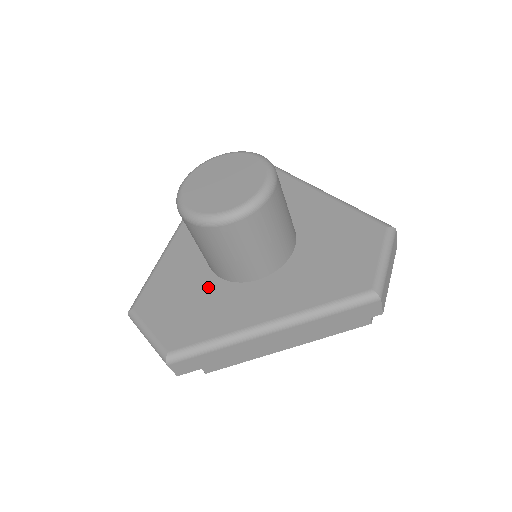
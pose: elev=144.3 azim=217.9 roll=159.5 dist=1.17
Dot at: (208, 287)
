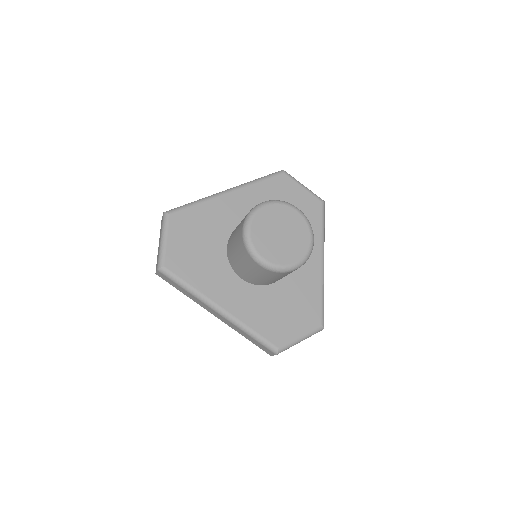
Dot at: (216, 251)
